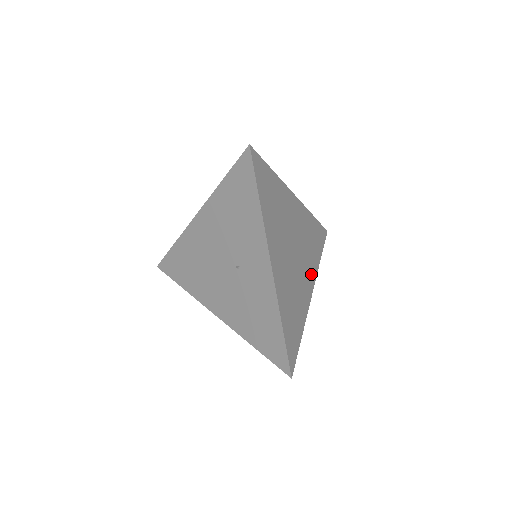
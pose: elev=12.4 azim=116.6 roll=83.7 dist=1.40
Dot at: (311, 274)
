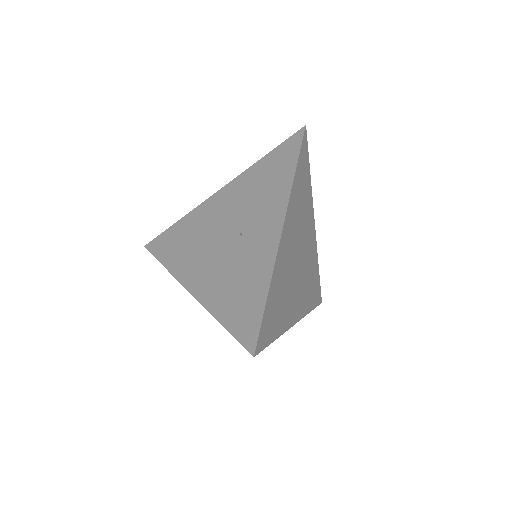
Dot at: (301, 306)
